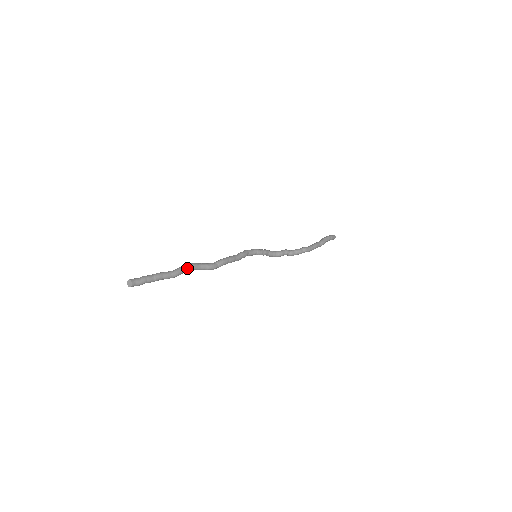
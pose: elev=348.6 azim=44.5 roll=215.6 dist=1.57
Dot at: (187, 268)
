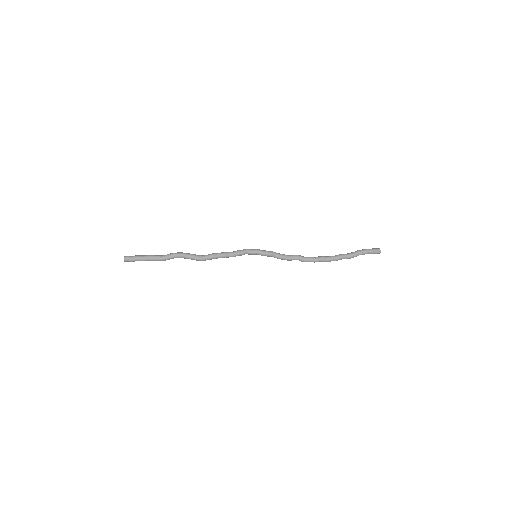
Dot at: (175, 256)
